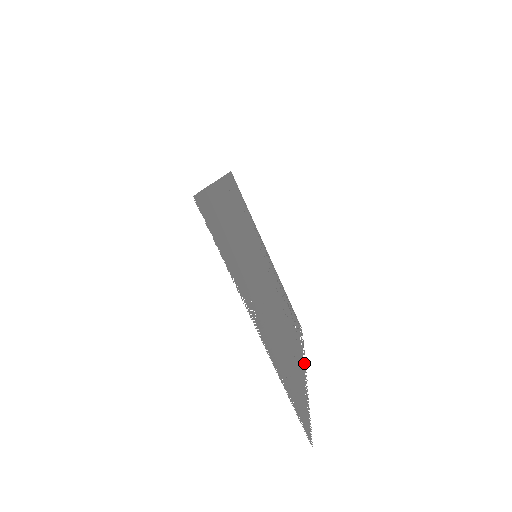
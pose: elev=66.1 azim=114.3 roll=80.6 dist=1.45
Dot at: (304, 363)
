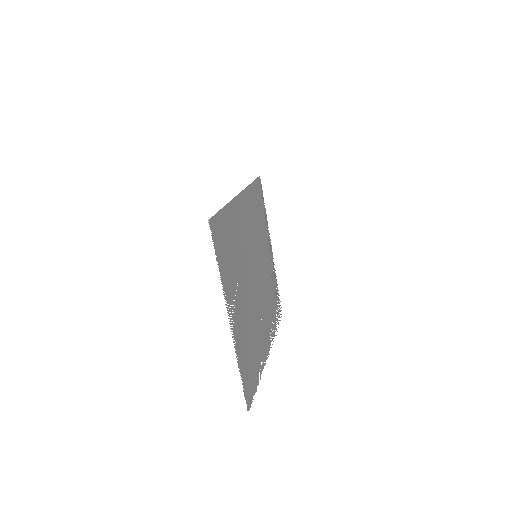
Dot at: occluded
